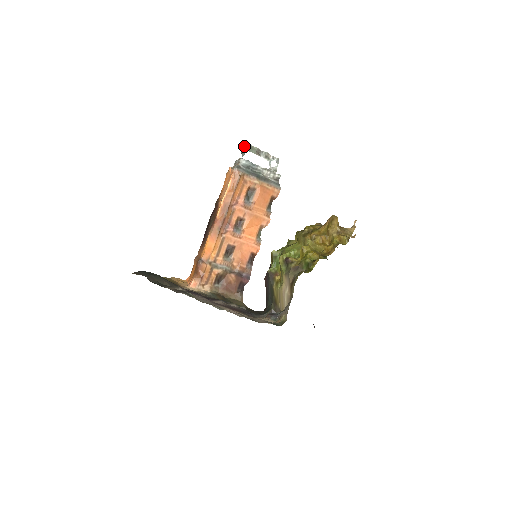
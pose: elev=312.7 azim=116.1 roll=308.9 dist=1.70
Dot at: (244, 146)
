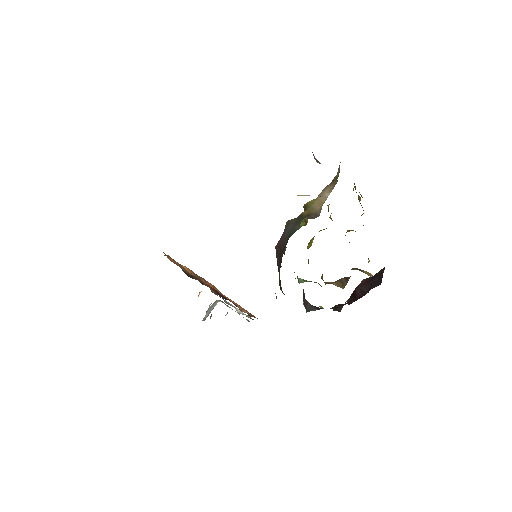
Dot at: occluded
